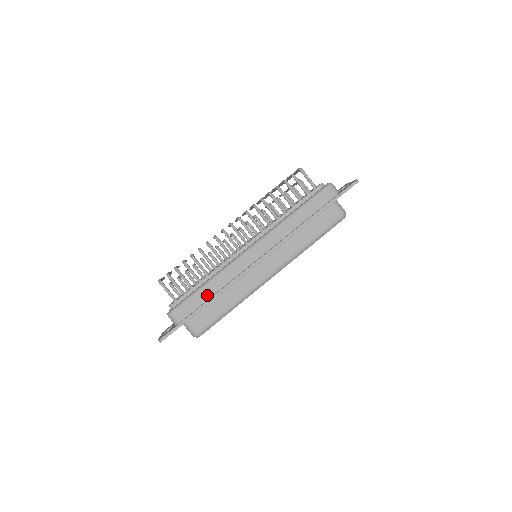
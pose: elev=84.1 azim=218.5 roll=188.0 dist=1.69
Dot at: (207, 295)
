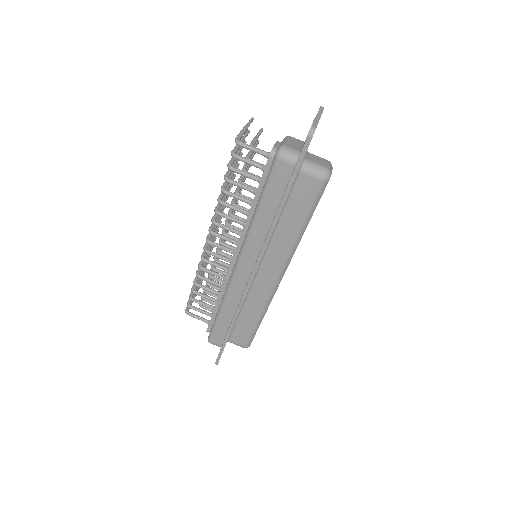
Dot at: (227, 320)
